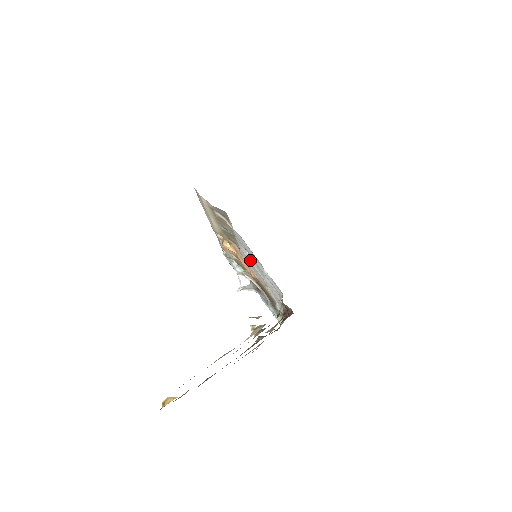
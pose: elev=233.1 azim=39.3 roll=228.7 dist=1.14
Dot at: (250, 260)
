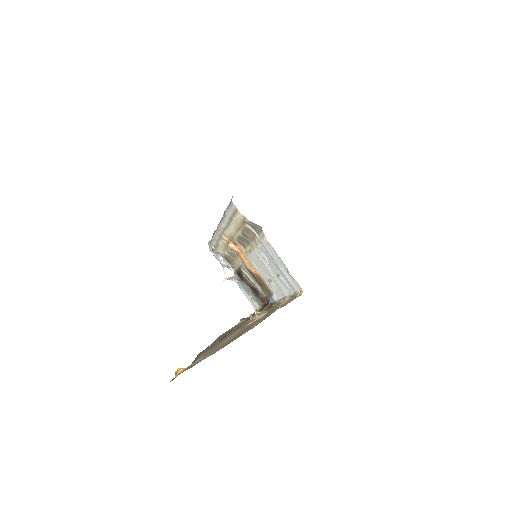
Dot at: (264, 262)
